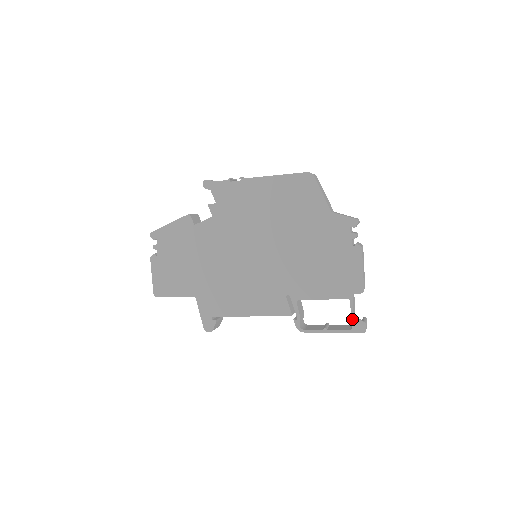
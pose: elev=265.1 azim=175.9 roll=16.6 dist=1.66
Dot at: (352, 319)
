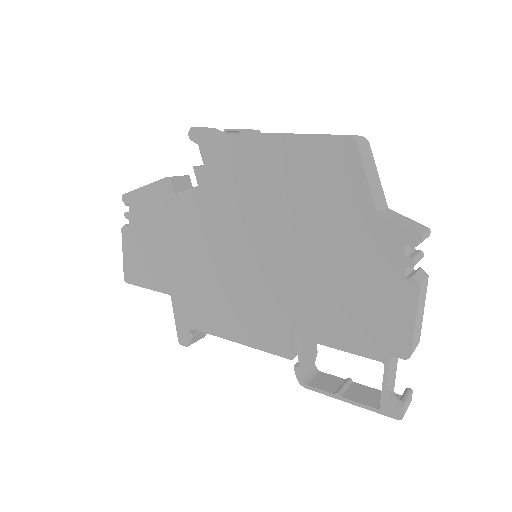
Dot at: (383, 394)
